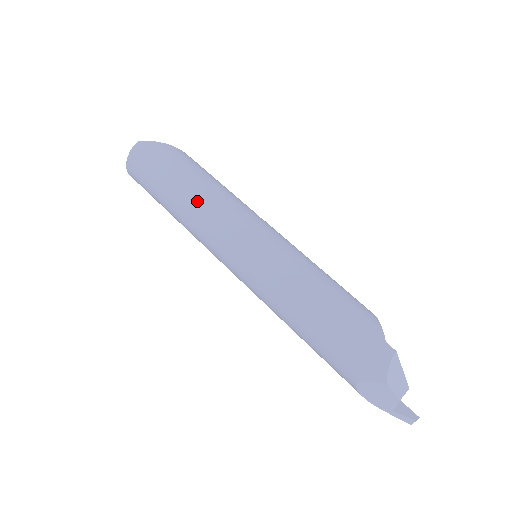
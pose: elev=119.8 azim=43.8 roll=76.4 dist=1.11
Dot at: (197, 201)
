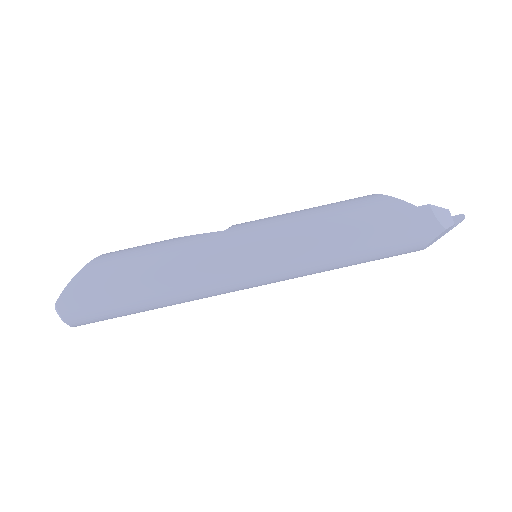
Dot at: (174, 283)
